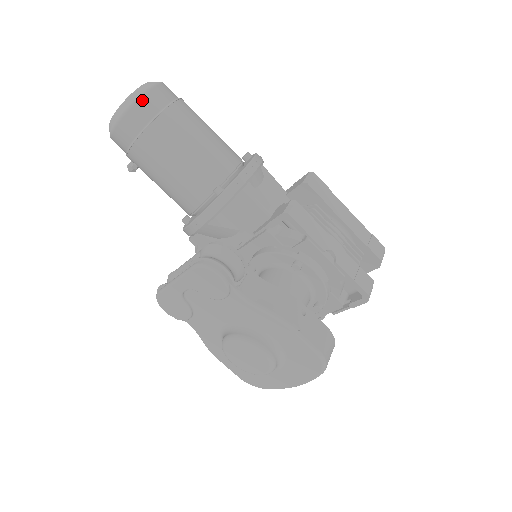
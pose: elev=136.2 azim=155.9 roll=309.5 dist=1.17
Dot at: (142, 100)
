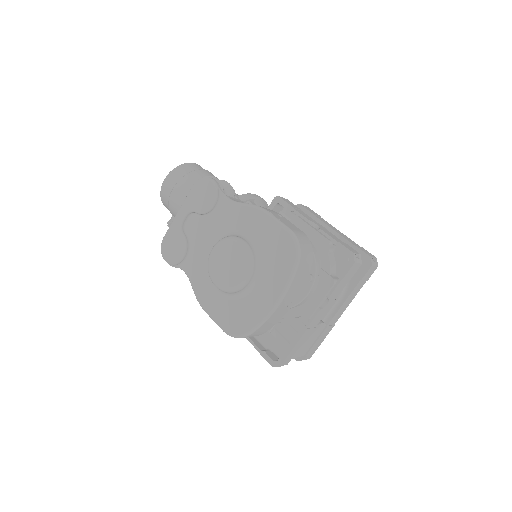
Dot at: (187, 164)
